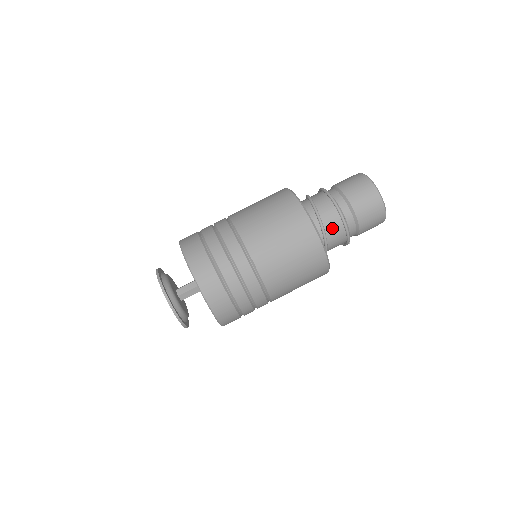
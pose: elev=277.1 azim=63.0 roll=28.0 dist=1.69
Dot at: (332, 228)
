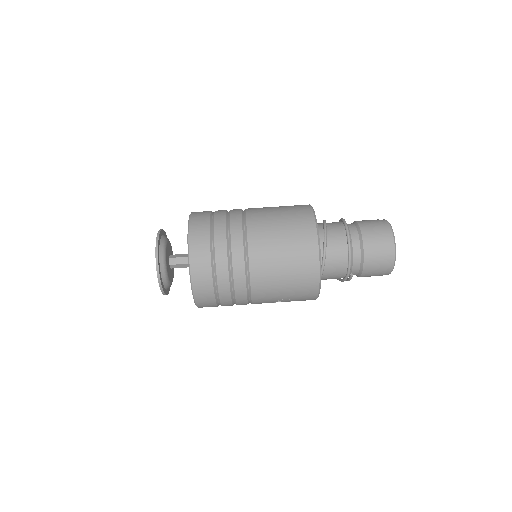
Dot at: (335, 241)
